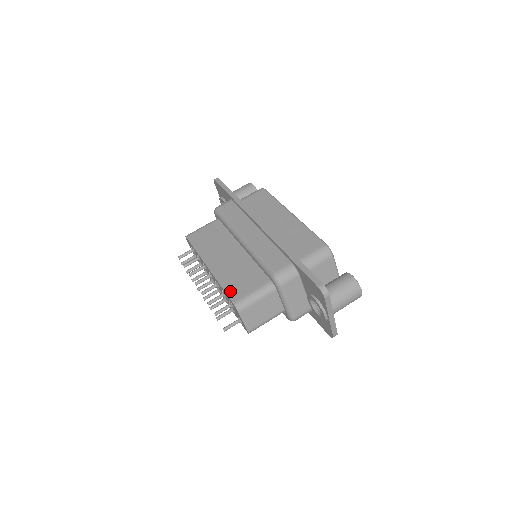
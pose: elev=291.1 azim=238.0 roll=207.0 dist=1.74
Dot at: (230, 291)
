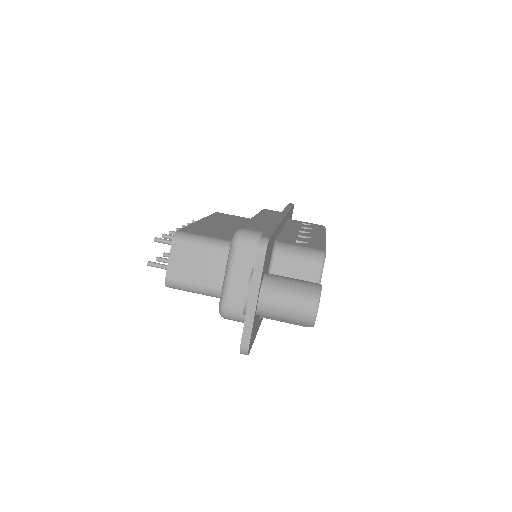
Dot at: (189, 228)
